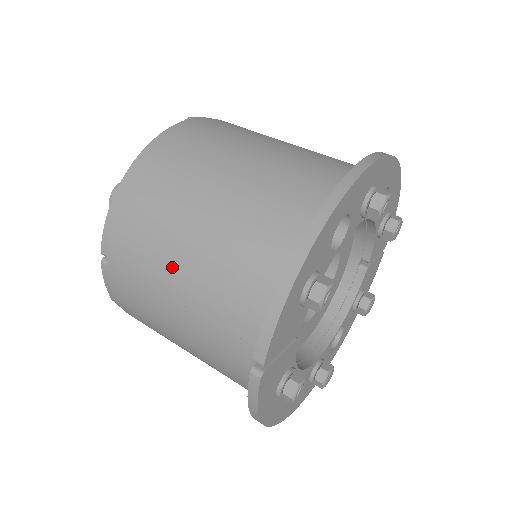
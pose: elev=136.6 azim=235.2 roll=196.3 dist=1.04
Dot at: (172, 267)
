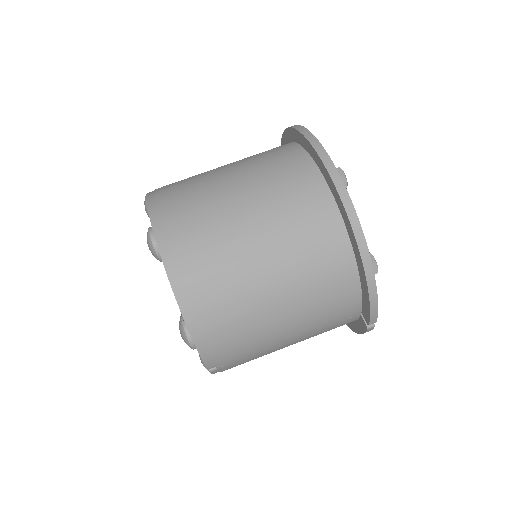
Dot at: (278, 334)
